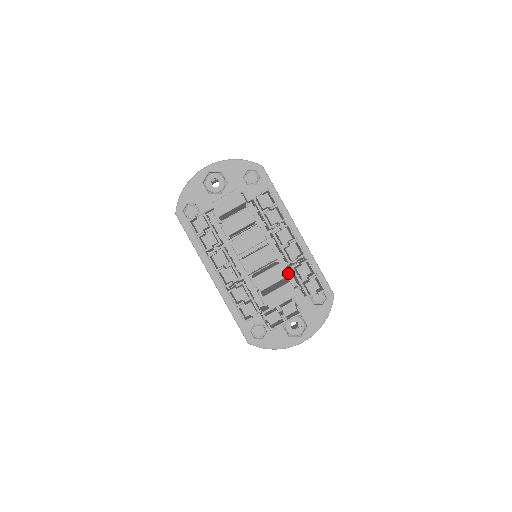
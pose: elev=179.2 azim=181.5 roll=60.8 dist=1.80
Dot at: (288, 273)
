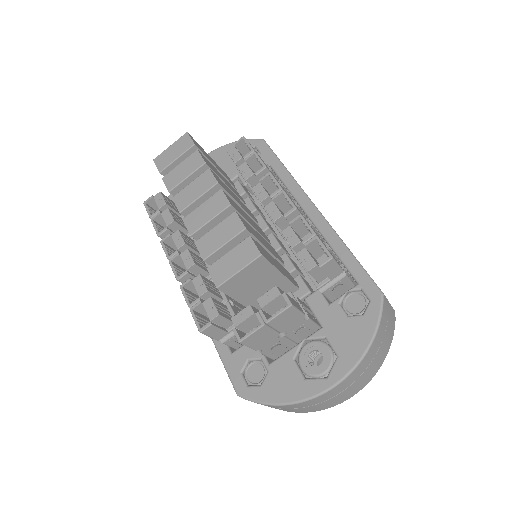
Dot at: occluded
